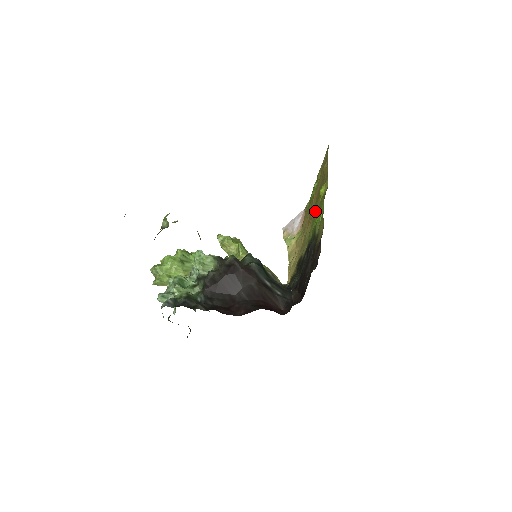
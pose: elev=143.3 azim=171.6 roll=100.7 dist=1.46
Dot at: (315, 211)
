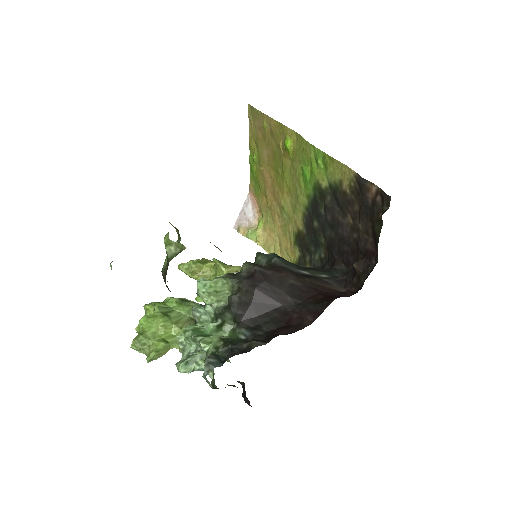
Dot at: (287, 174)
